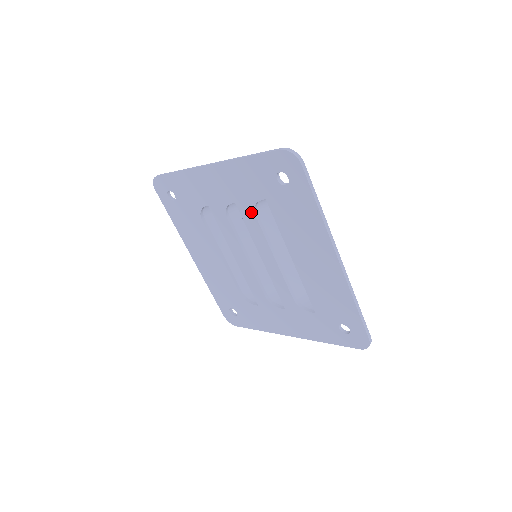
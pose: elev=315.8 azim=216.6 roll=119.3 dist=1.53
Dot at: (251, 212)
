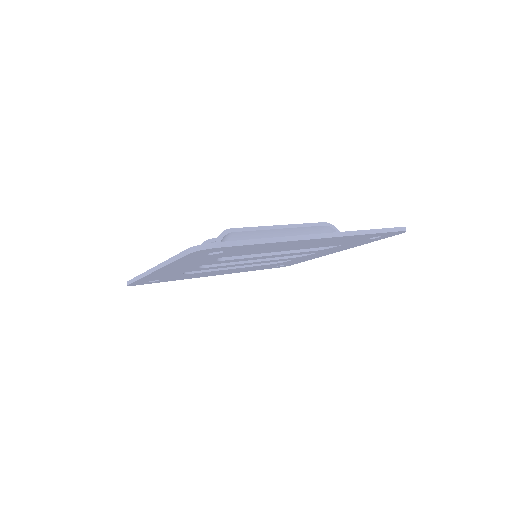
Dot at: occluded
